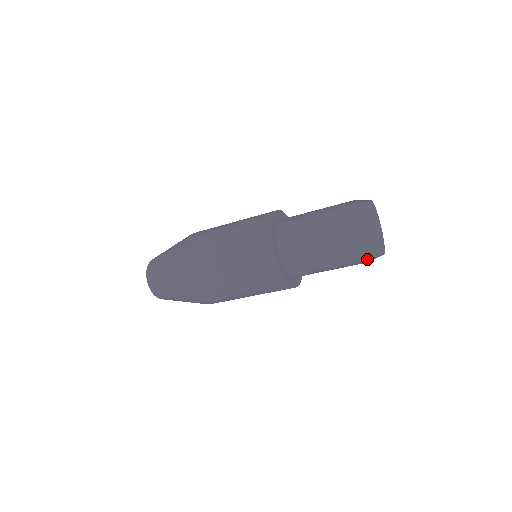
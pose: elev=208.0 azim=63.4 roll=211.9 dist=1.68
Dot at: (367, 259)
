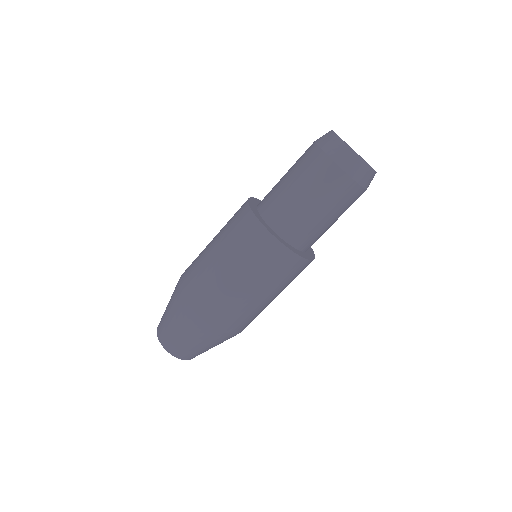
Dot at: (332, 156)
